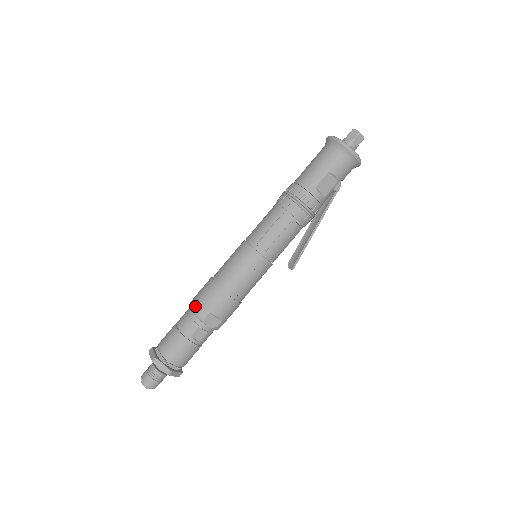
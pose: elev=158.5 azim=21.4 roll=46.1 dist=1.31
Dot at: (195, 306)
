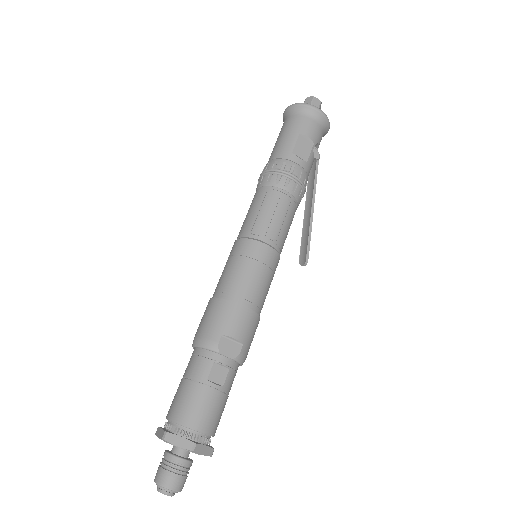
Dot at: (200, 337)
